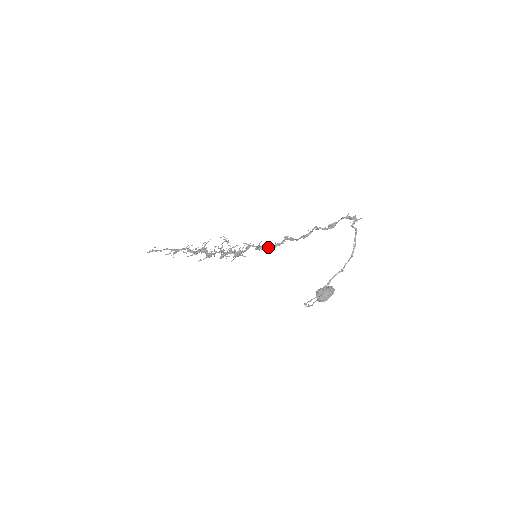
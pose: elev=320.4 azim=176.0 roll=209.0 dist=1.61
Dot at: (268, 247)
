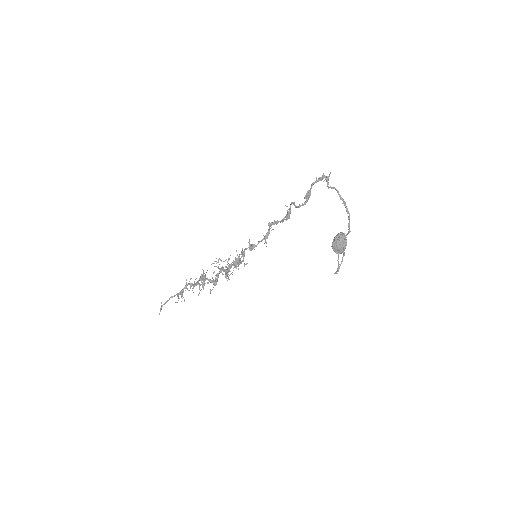
Dot at: occluded
